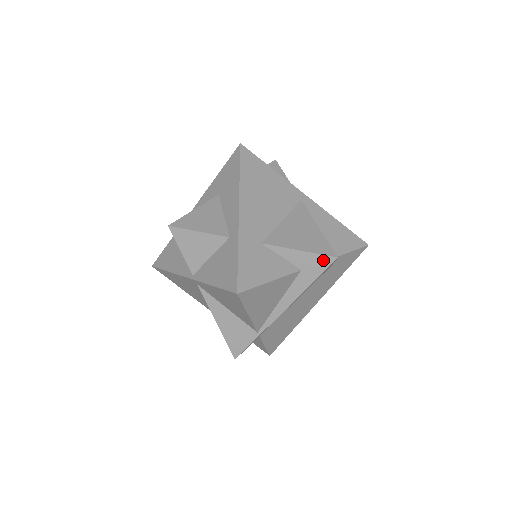
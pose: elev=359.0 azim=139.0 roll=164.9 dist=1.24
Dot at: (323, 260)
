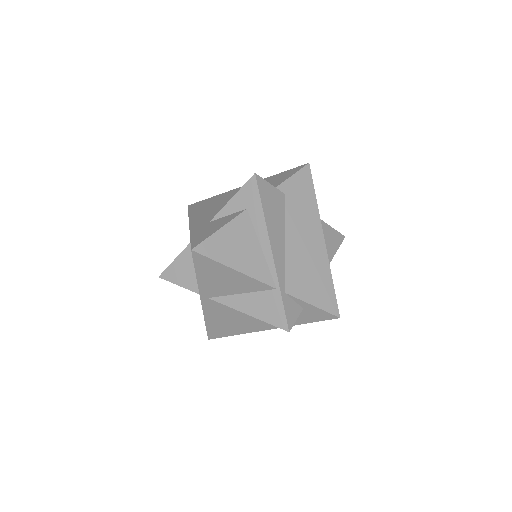
Dot at: (250, 186)
